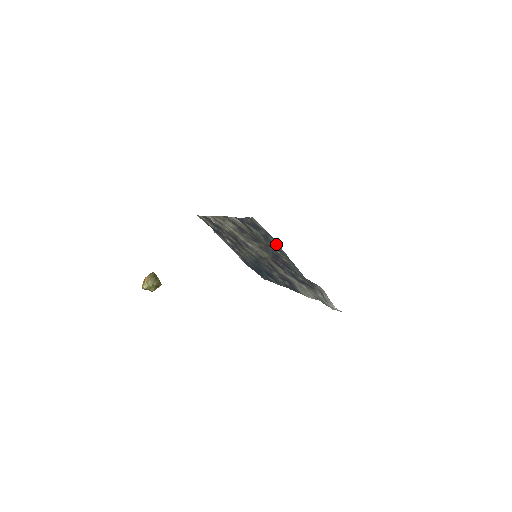
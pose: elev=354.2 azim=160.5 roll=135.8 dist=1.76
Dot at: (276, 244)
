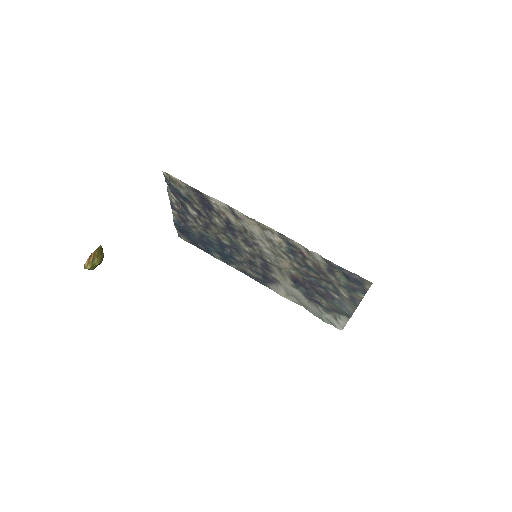
Dot at: (360, 296)
